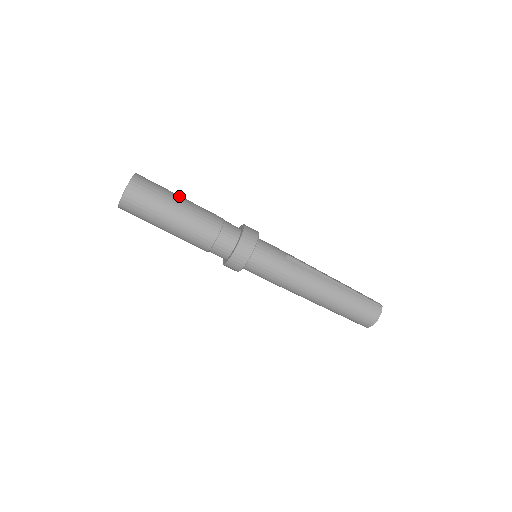
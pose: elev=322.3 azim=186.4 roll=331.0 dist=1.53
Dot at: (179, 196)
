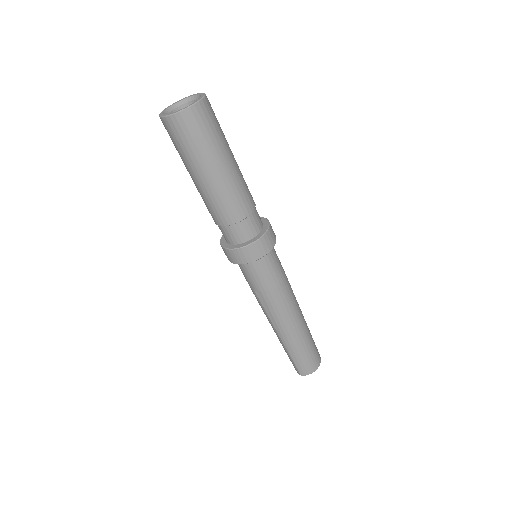
Dot at: occluded
